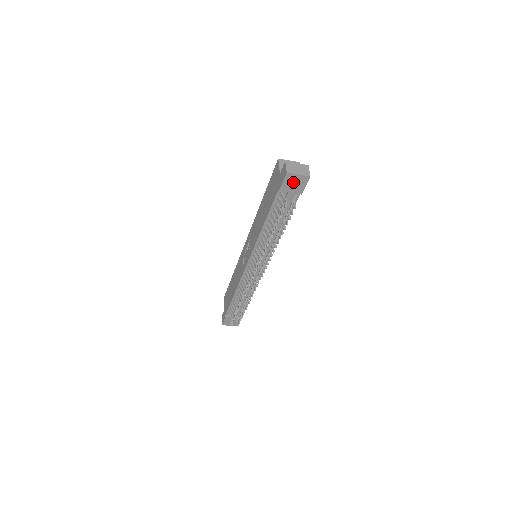
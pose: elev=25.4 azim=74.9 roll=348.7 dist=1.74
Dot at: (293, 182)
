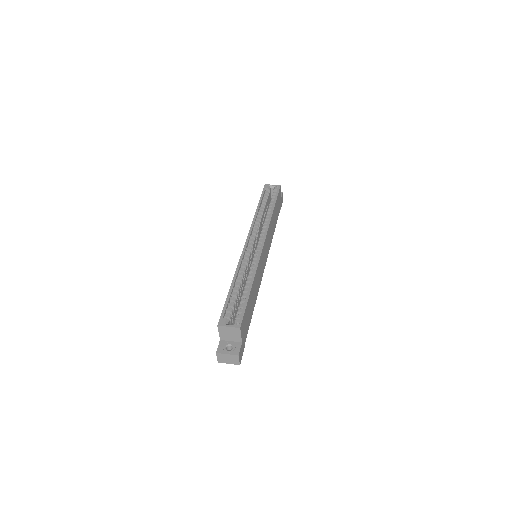
Dot at: occluded
